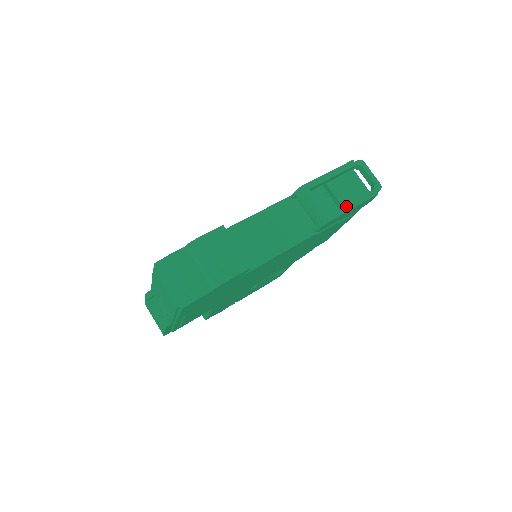
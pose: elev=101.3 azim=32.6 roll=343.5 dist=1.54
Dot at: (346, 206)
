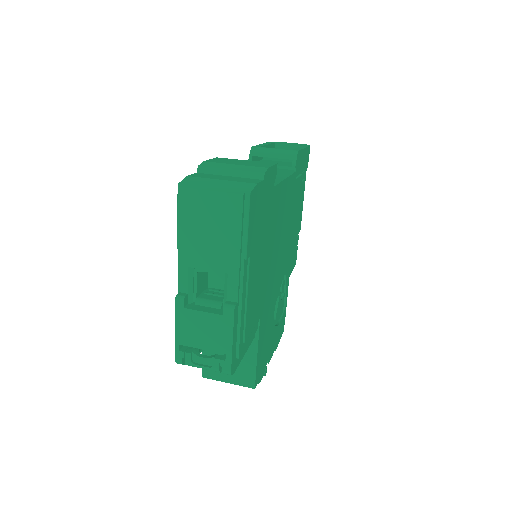
Dot at: (298, 148)
